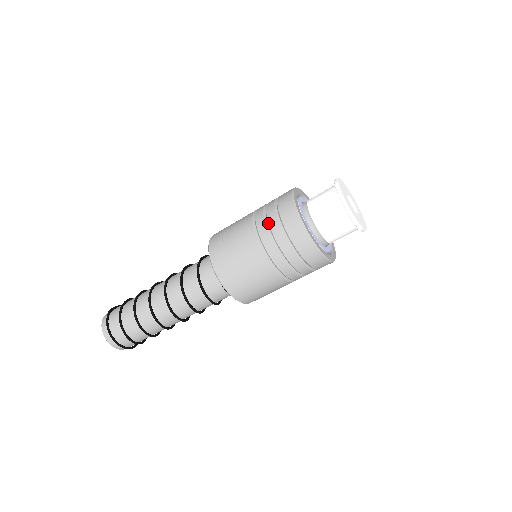
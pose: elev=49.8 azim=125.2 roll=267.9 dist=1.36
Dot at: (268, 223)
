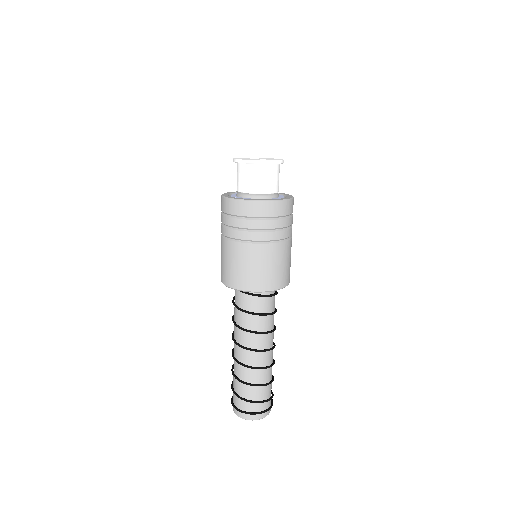
Dot at: (222, 223)
